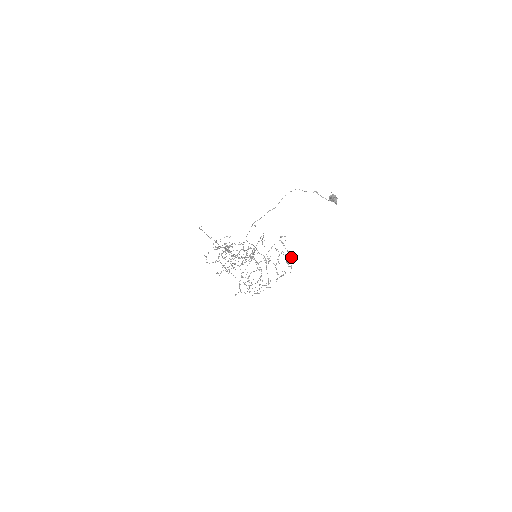
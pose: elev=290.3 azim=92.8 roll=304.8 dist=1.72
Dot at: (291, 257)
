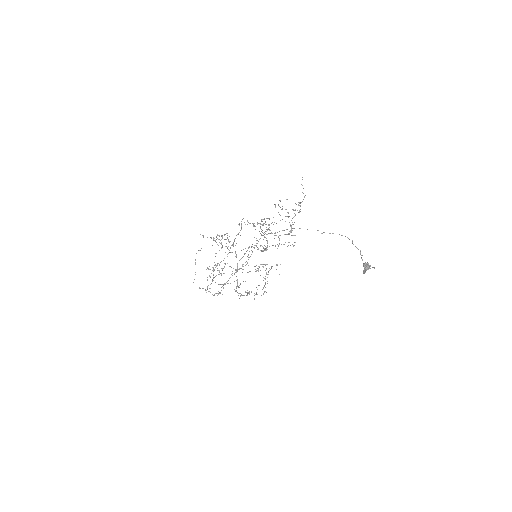
Dot at: occluded
